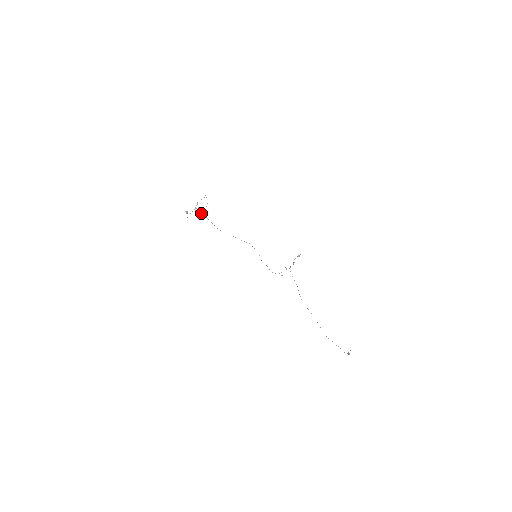
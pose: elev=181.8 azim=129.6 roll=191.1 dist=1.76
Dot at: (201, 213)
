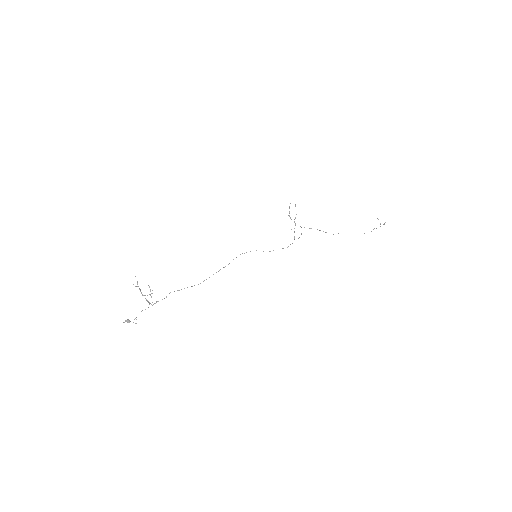
Dot at: occluded
